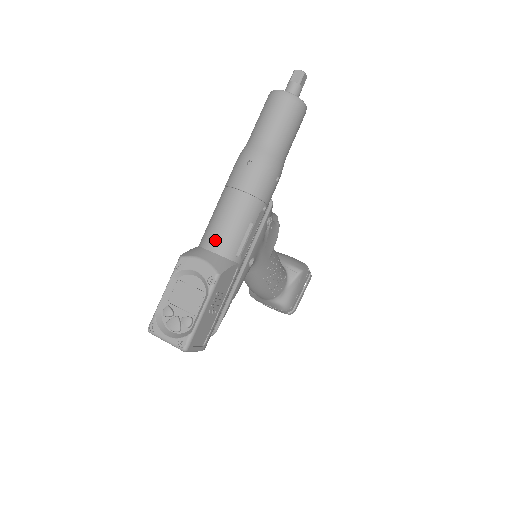
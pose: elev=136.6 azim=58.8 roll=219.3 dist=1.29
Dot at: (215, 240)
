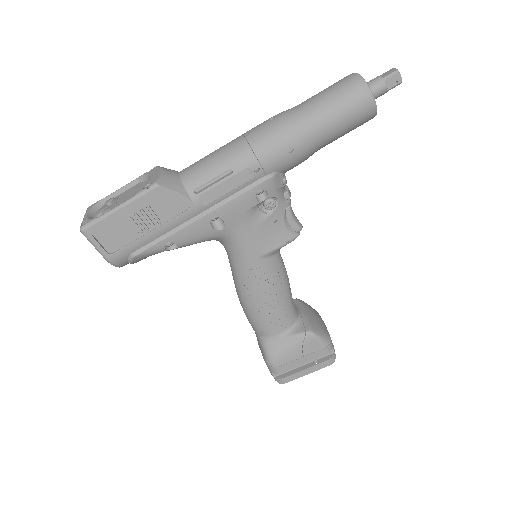
Dot at: (190, 167)
